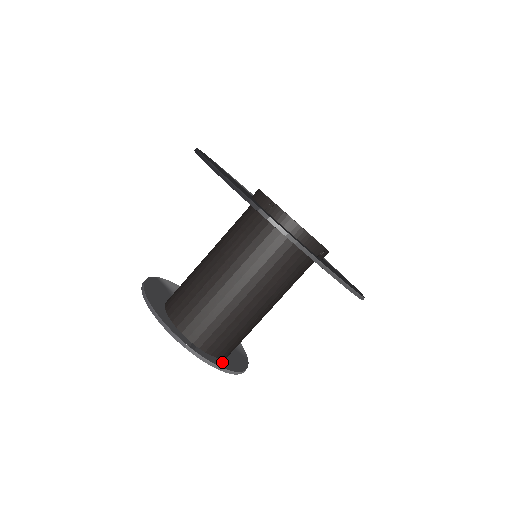
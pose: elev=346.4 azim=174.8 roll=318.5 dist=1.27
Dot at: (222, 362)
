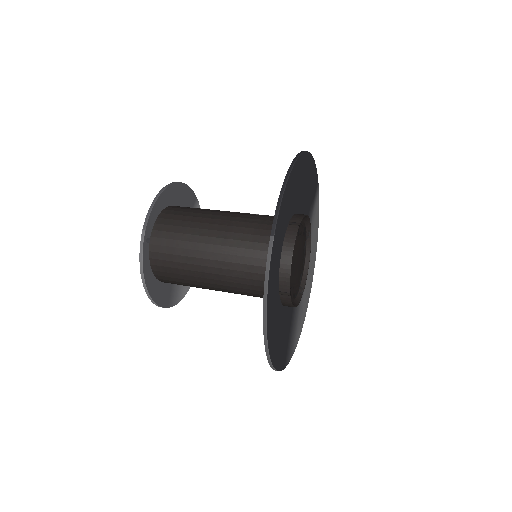
Dot at: (149, 272)
